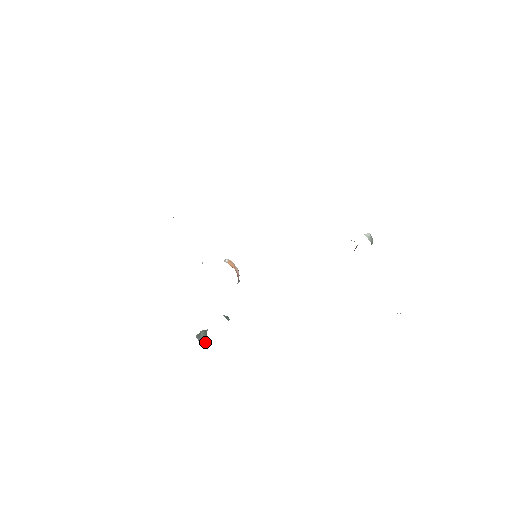
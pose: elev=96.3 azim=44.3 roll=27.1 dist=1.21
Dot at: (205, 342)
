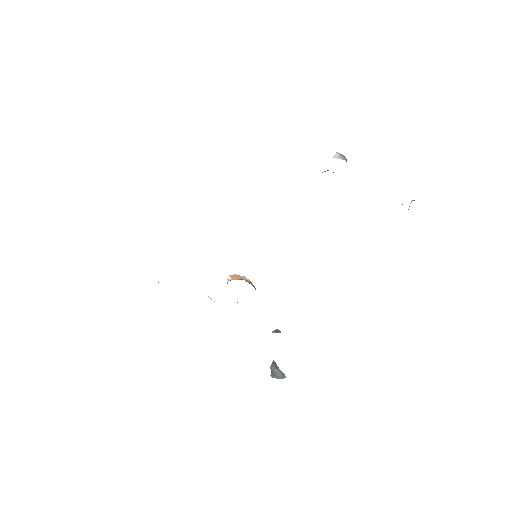
Dot at: (283, 375)
